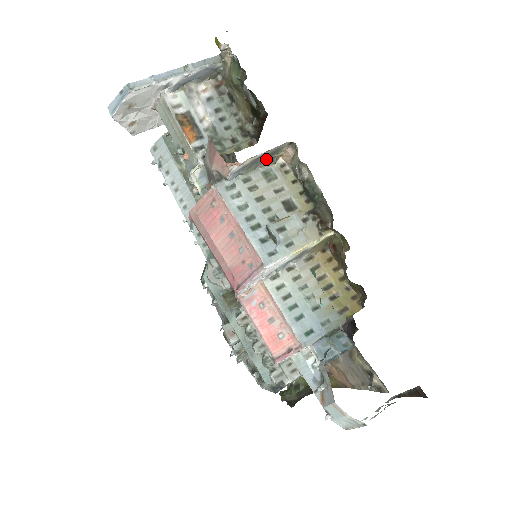
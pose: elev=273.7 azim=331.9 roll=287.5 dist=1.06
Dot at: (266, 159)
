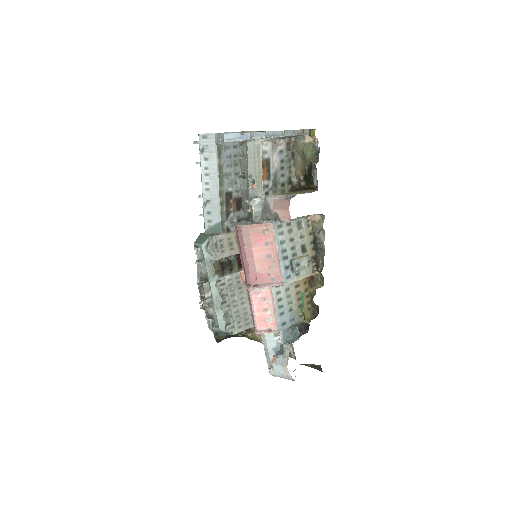
Dot at: (304, 216)
